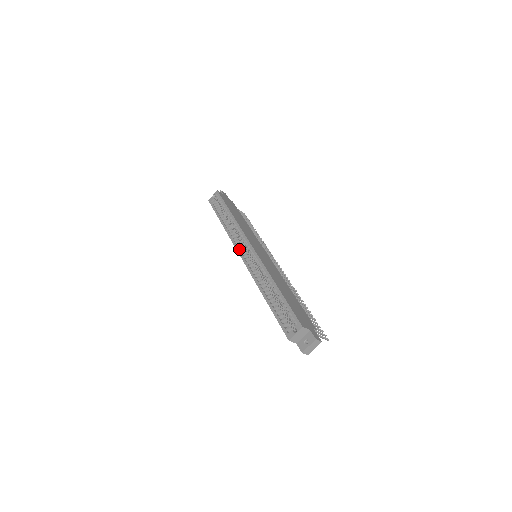
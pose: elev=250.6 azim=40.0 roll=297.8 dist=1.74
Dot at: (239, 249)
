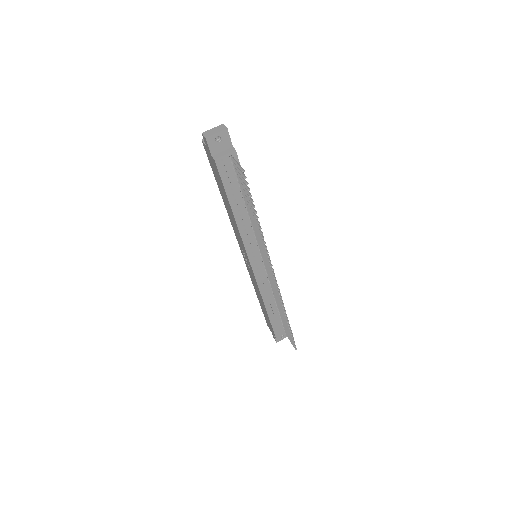
Dot at: occluded
